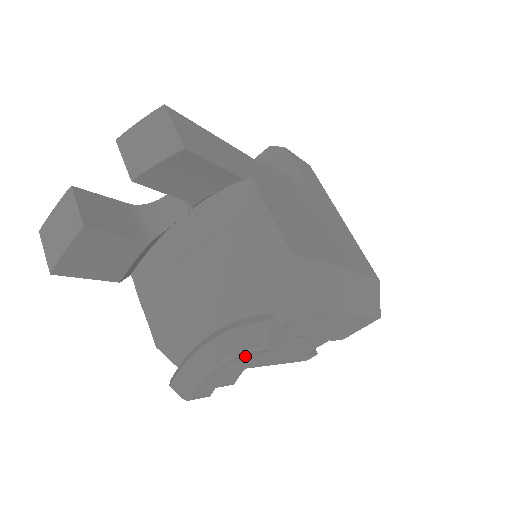
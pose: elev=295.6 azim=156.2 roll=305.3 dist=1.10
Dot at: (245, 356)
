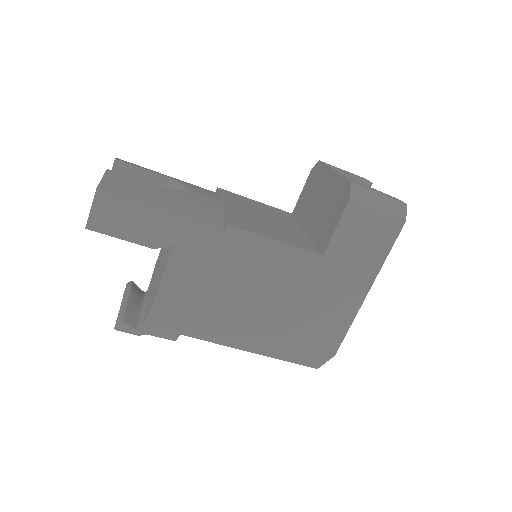
Dot at: occluded
